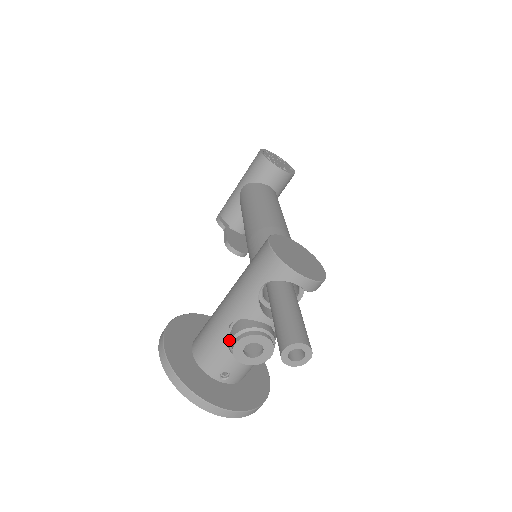
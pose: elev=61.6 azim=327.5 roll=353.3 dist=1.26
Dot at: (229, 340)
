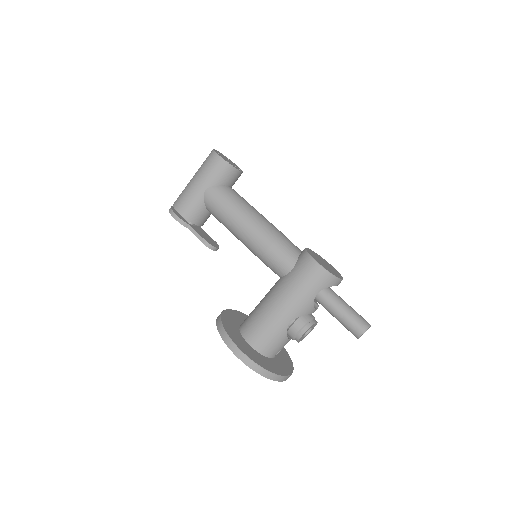
Dot at: (291, 332)
